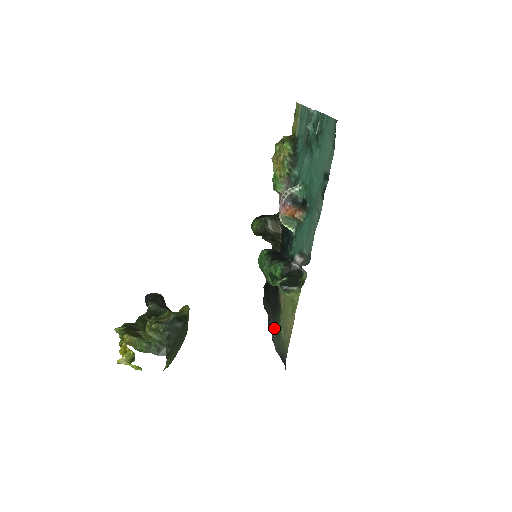
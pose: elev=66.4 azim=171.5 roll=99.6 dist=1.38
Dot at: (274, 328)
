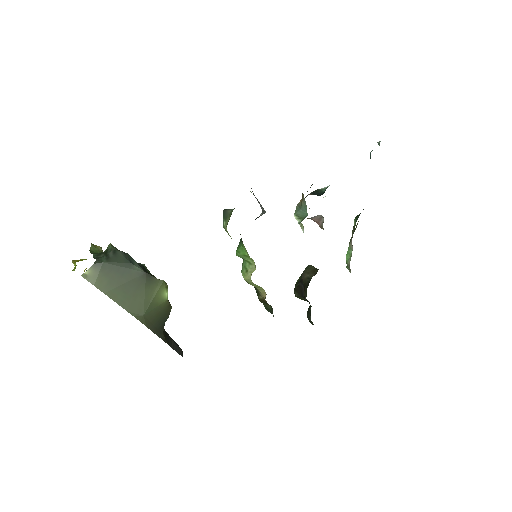
Dot at: occluded
